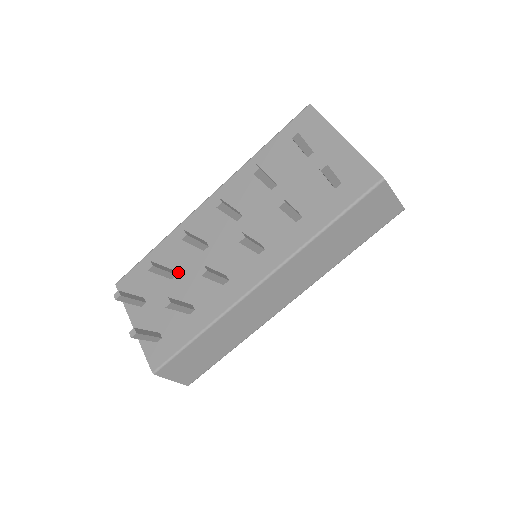
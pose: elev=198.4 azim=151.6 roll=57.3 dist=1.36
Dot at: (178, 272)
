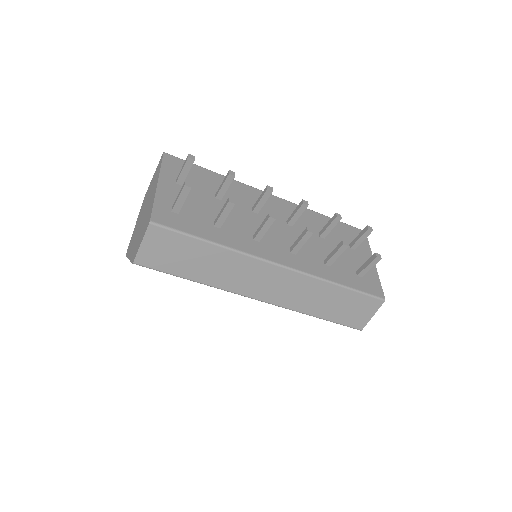
Dot at: (224, 200)
